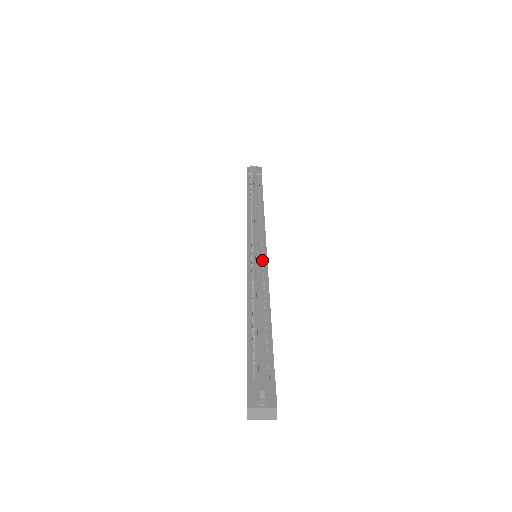
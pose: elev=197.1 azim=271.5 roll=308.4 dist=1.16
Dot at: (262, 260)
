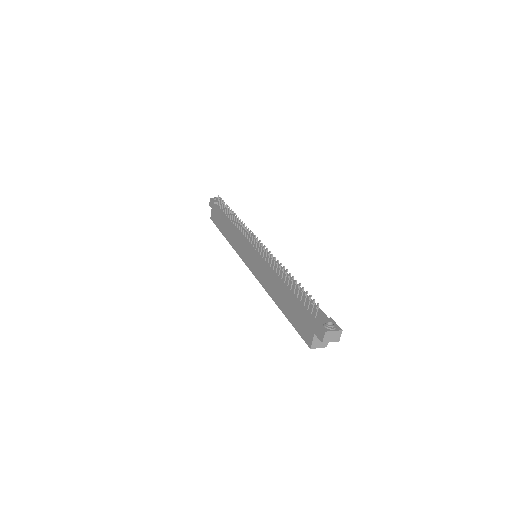
Dot at: occluded
